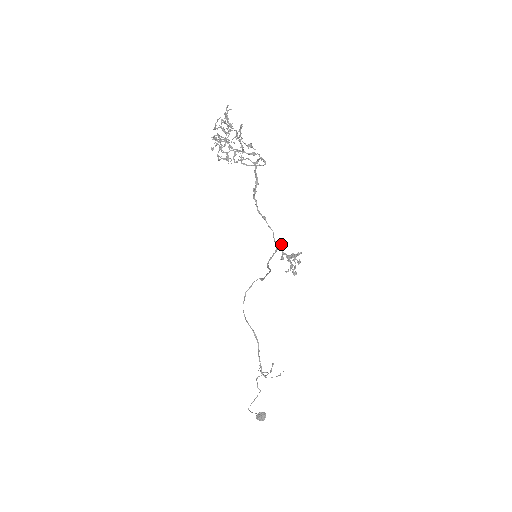
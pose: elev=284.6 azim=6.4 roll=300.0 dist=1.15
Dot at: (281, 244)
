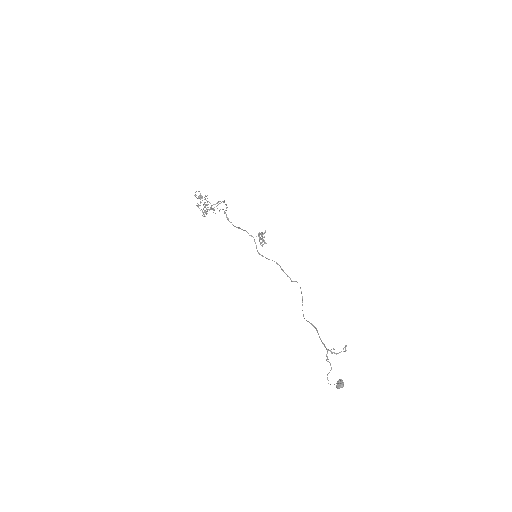
Dot at: occluded
